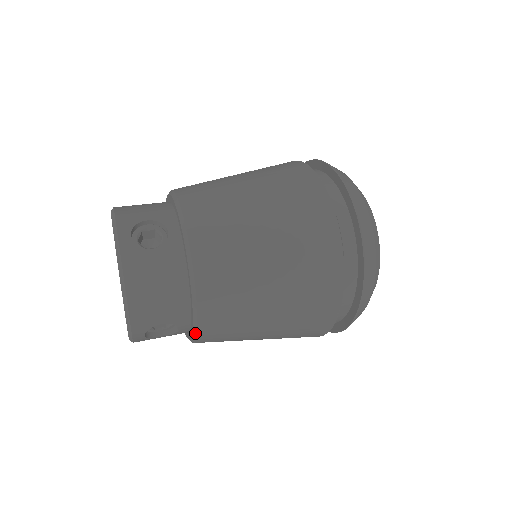
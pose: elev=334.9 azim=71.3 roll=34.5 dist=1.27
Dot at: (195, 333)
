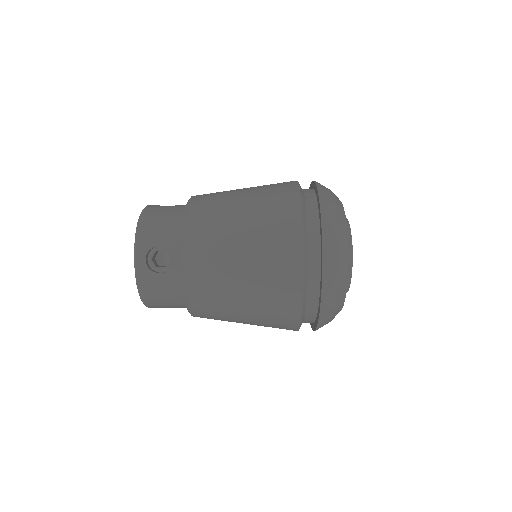
Dot at: (183, 254)
